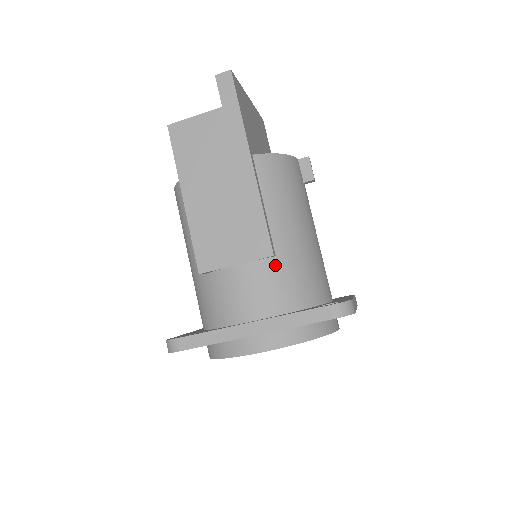
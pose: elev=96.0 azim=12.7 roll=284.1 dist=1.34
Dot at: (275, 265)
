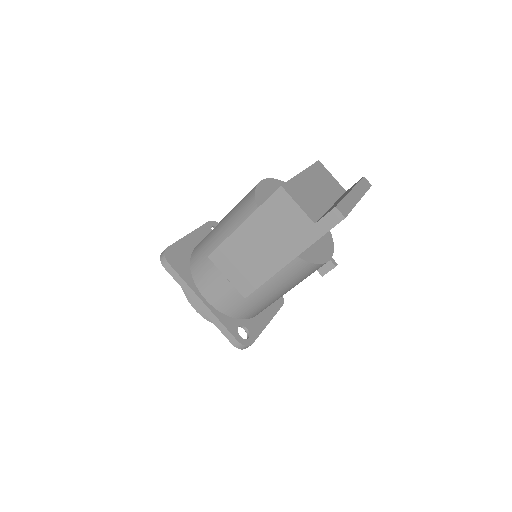
Dot at: (242, 298)
